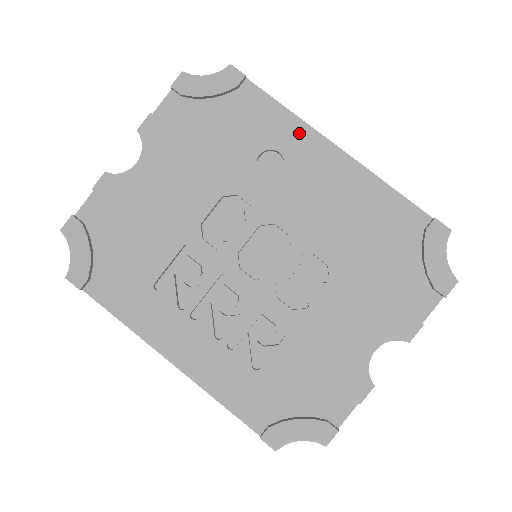
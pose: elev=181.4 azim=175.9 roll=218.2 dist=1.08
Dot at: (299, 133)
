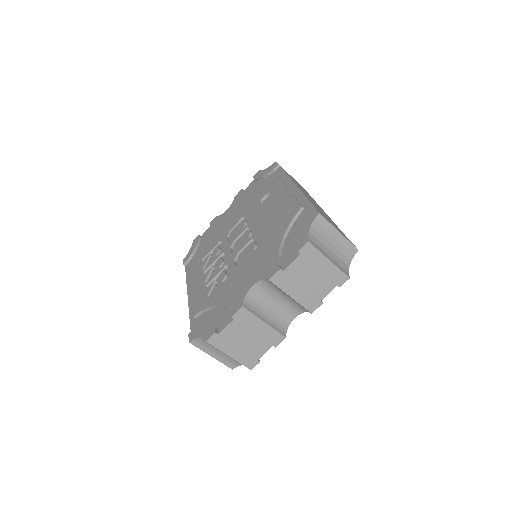
Dot at: (283, 182)
